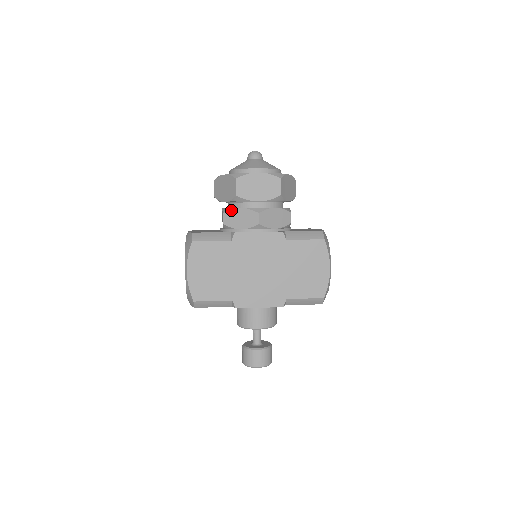
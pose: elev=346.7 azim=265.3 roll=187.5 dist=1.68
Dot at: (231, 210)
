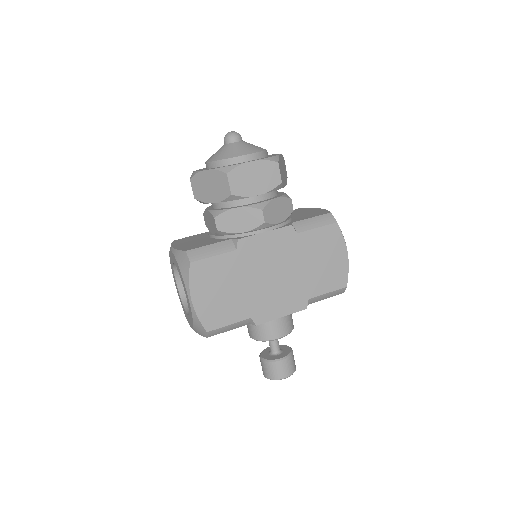
Dot at: (225, 212)
